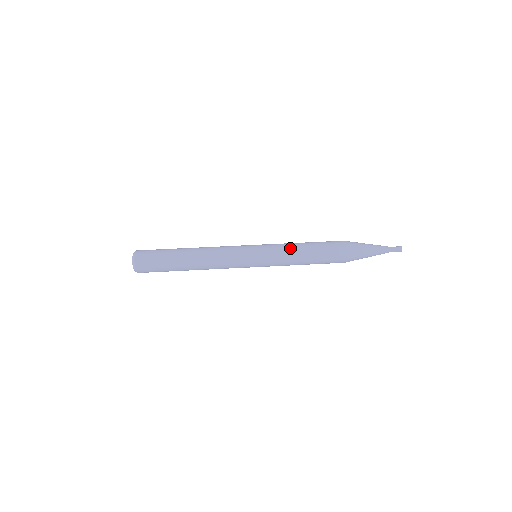
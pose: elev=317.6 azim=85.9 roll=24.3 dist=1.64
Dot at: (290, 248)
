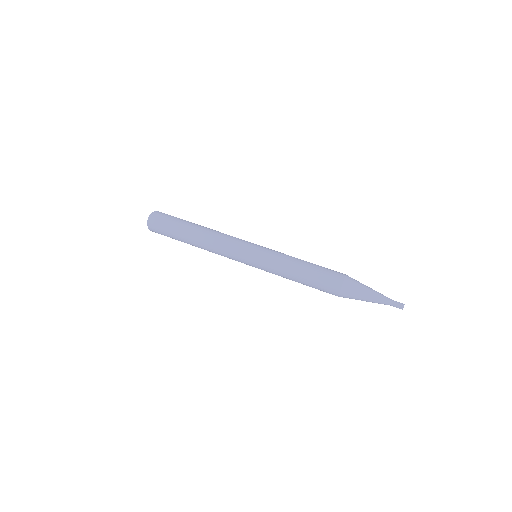
Dot at: (286, 264)
